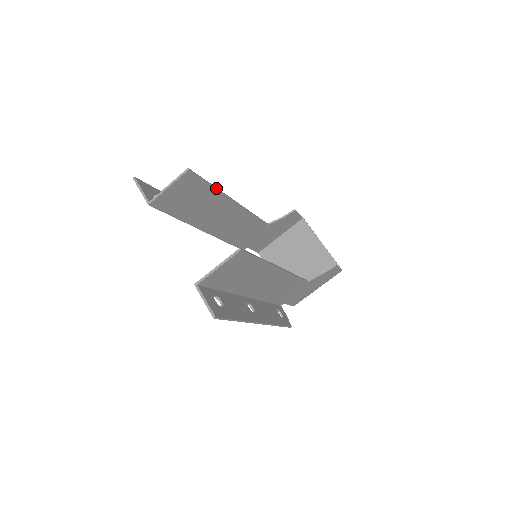
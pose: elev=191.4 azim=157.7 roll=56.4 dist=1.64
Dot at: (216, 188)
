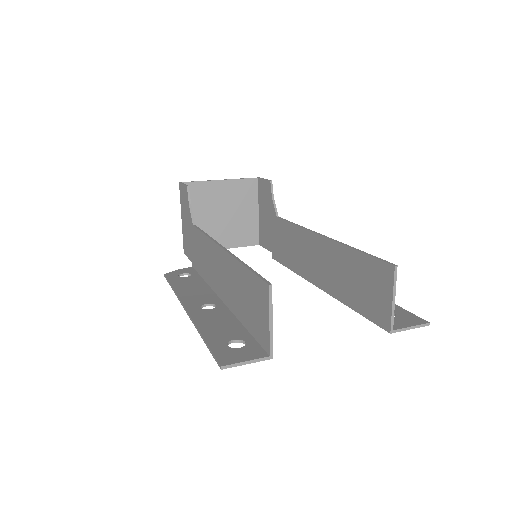
Dot at: (242, 262)
